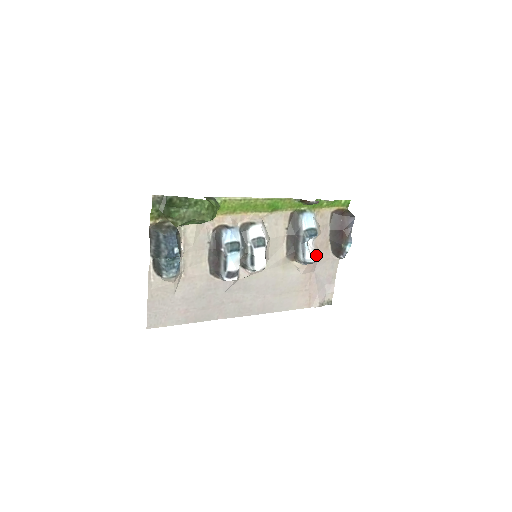
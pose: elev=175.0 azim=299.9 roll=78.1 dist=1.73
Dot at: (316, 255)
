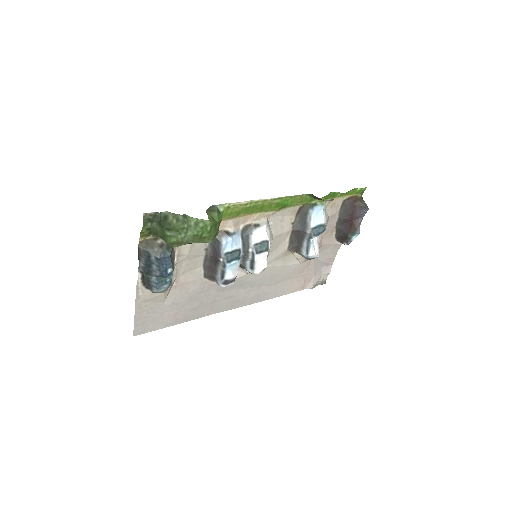
Dot at: (319, 245)
